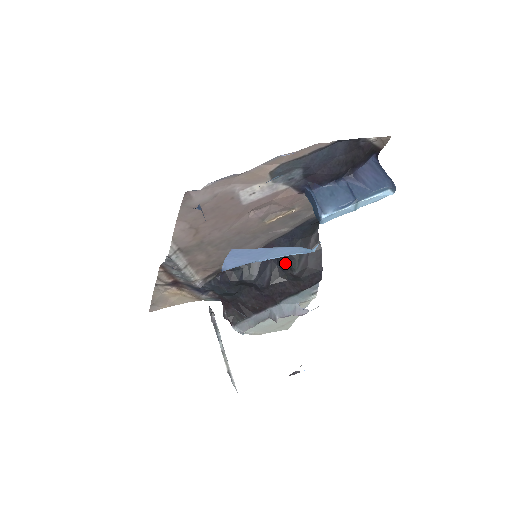
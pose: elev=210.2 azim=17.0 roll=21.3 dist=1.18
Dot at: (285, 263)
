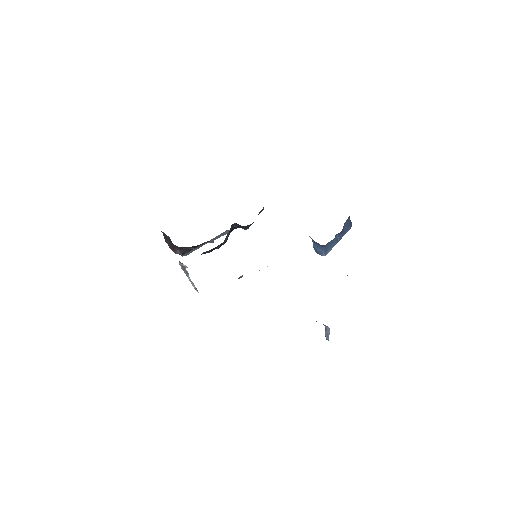
Dot at: (242, 226)
